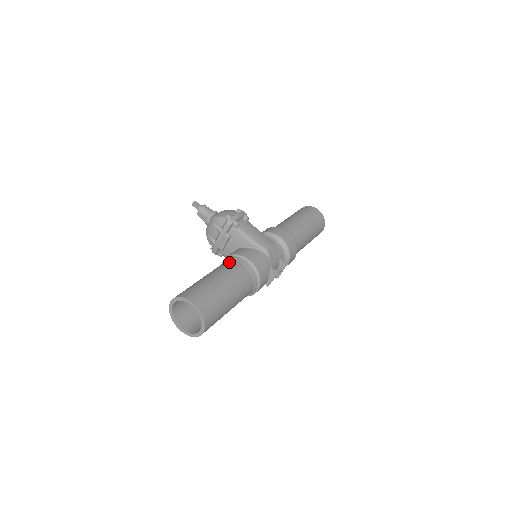
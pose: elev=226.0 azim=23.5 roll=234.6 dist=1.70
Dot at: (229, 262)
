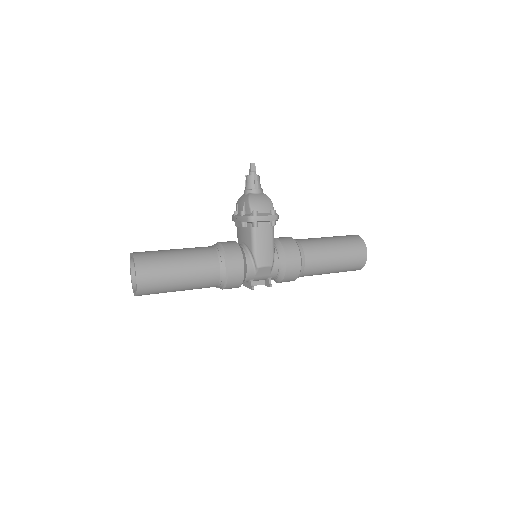
Dot at: (212, 255)
